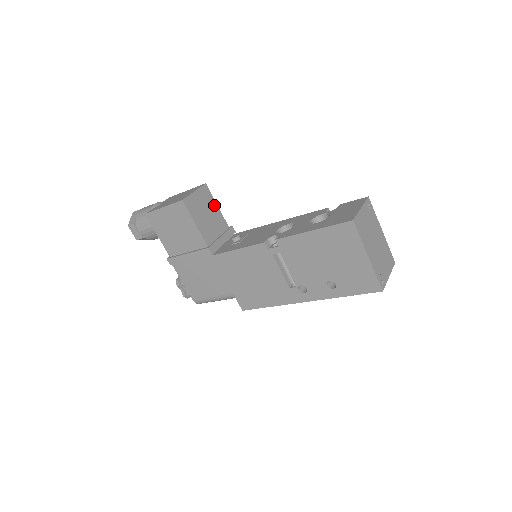
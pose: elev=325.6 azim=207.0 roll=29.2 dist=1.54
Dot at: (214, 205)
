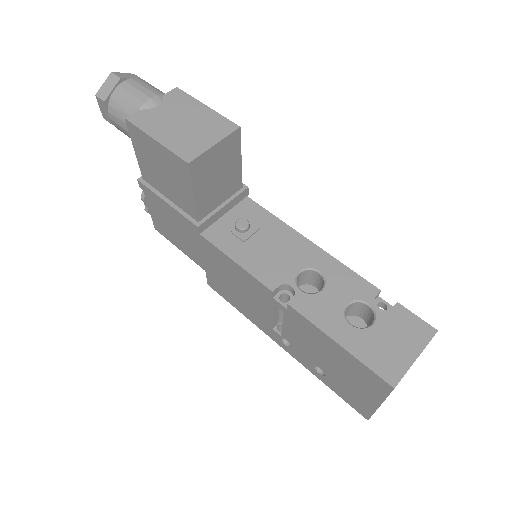
Dot at: (236, 159)
